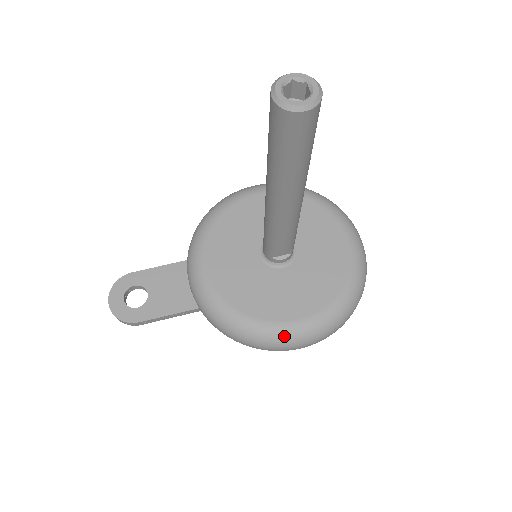
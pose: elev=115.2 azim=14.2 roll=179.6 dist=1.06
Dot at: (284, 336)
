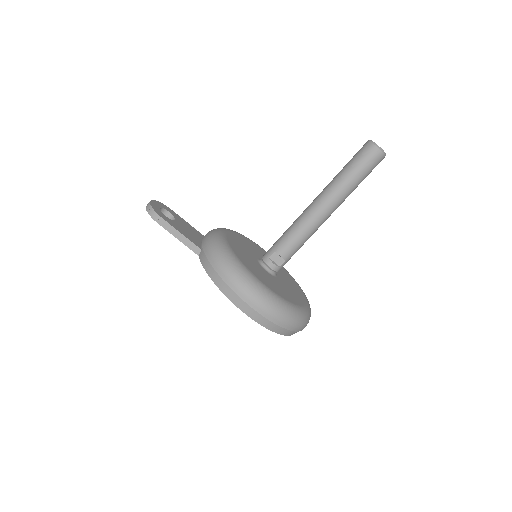
Dot at: (255, 285)
